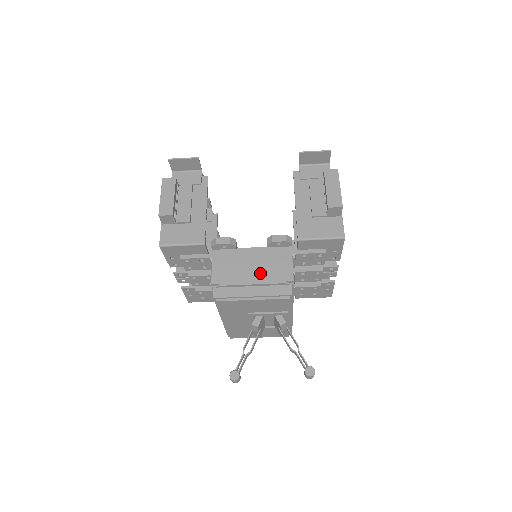
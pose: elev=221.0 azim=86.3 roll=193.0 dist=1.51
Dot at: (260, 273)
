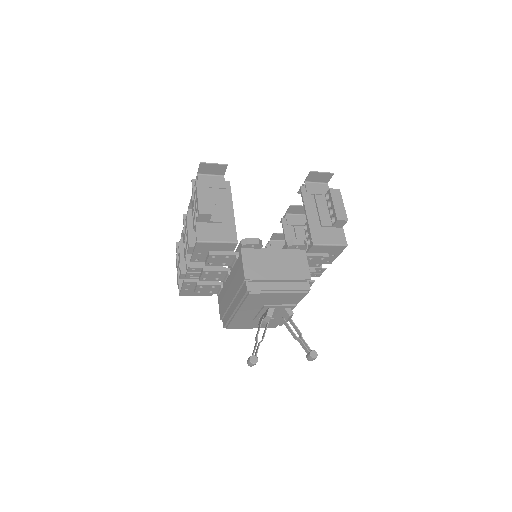
Dot at: (284, 271)
